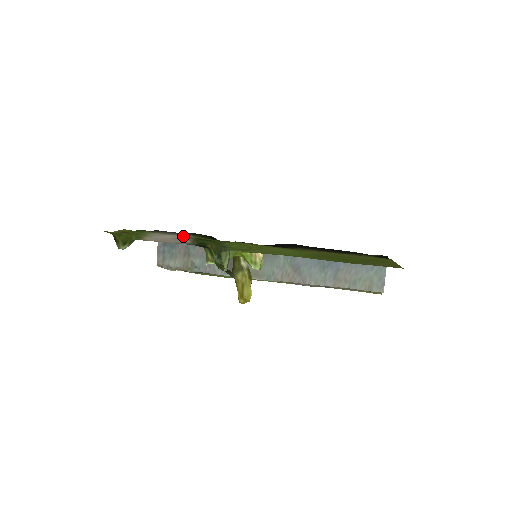
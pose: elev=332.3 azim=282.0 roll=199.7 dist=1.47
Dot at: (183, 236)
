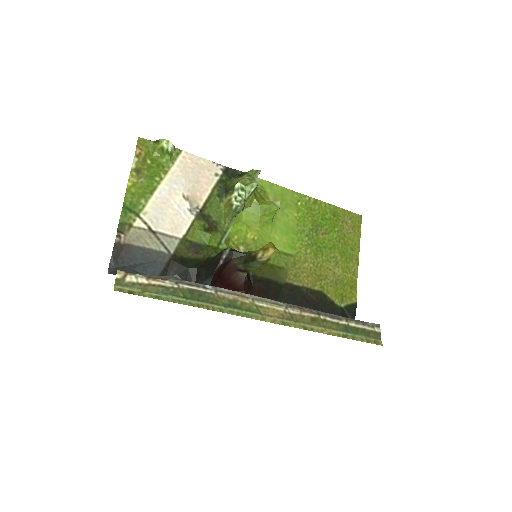
Dot at: (179, 226)
